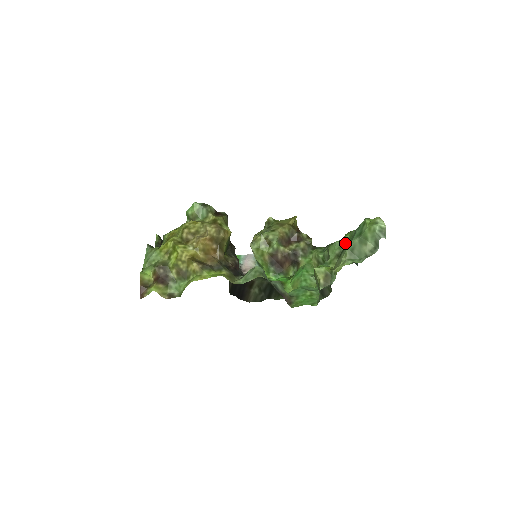
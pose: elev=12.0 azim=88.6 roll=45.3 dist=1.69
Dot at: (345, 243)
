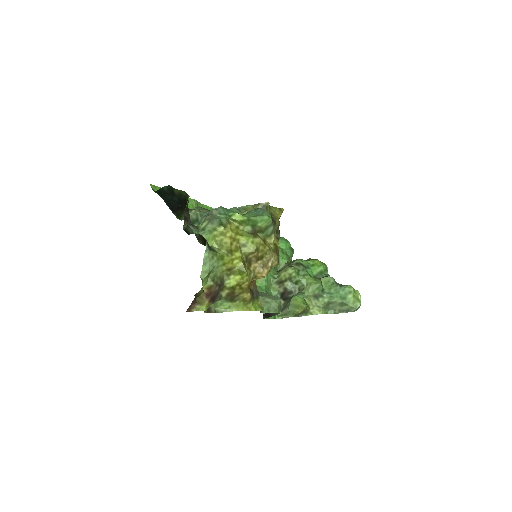
Dot at: (323, 286)
